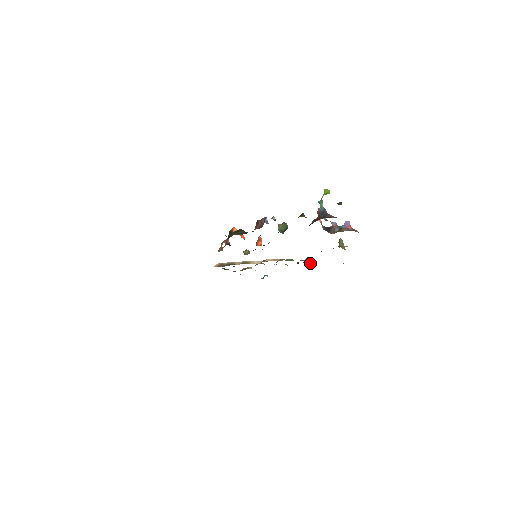
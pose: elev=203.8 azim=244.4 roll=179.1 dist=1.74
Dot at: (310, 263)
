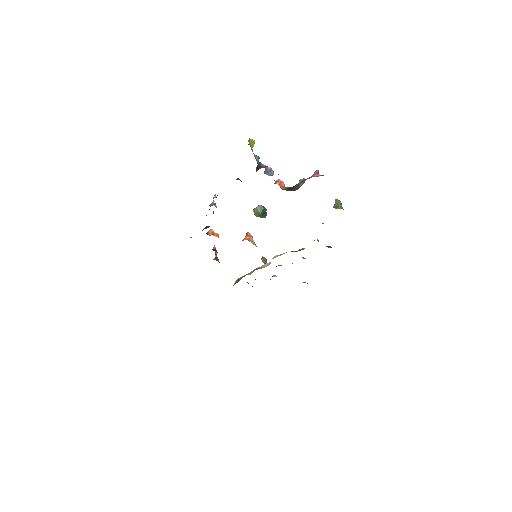
Dot at: (329, 246)
